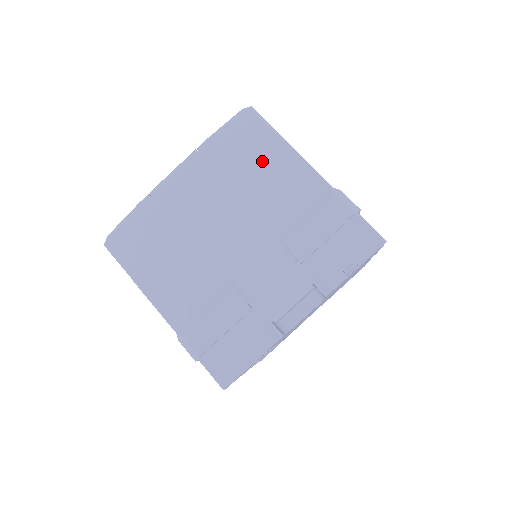
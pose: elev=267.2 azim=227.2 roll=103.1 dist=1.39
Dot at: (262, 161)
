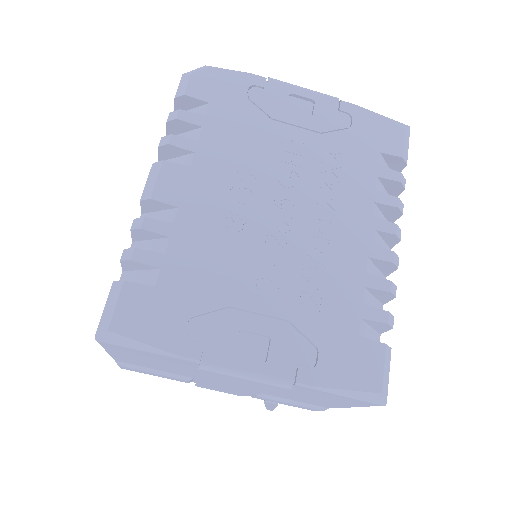
Dot at: (322, 400)
